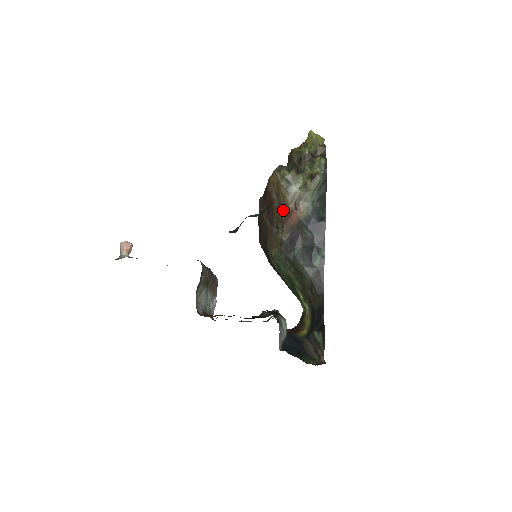
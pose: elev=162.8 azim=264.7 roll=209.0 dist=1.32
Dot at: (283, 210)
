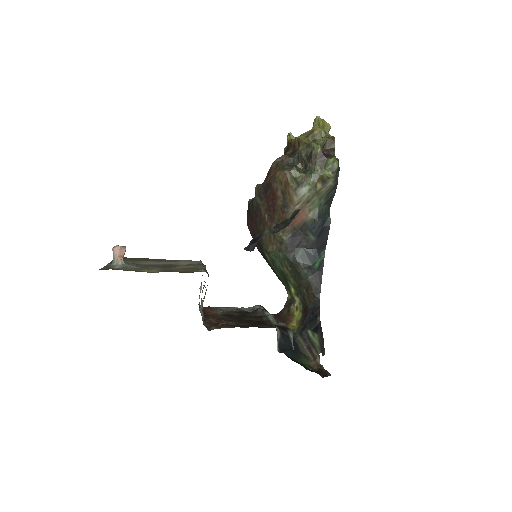
Dot at: (287, 210)
